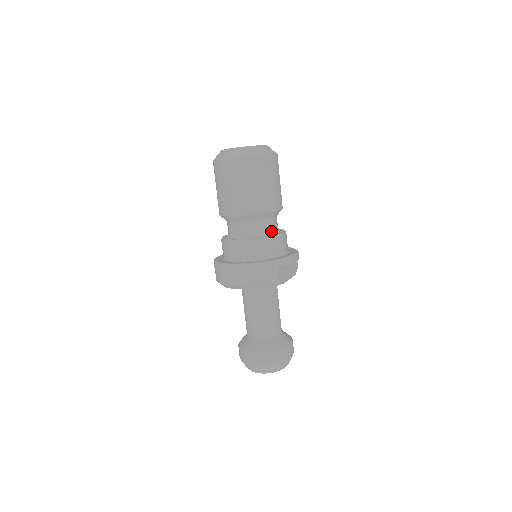
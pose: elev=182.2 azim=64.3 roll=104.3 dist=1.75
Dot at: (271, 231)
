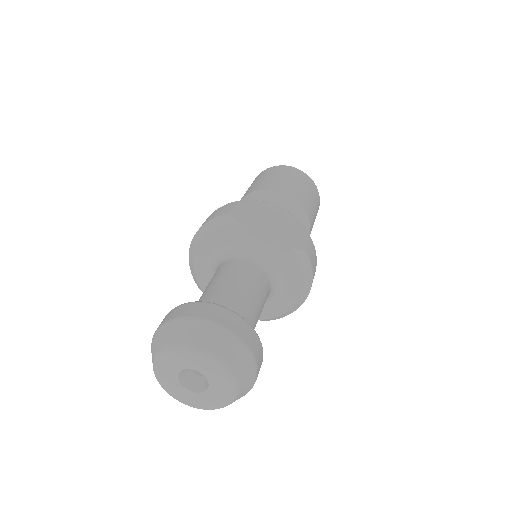
Dot at: occluded
